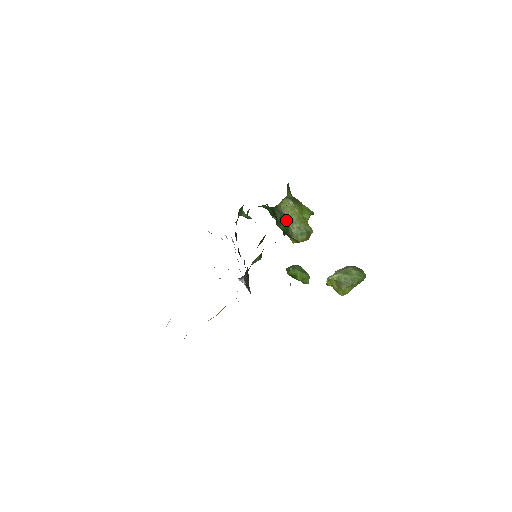
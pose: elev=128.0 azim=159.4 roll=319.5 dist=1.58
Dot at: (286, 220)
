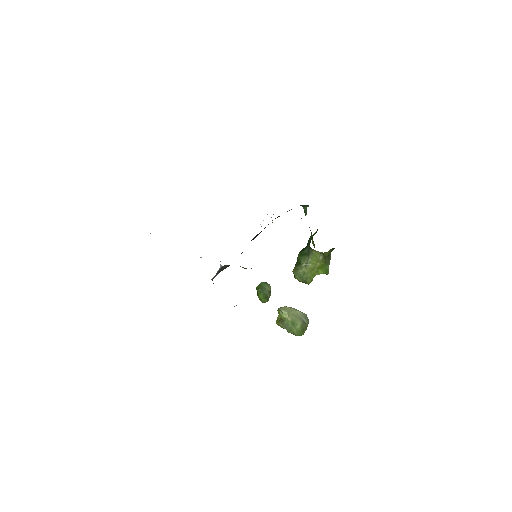
Dot at: (305, 260)
